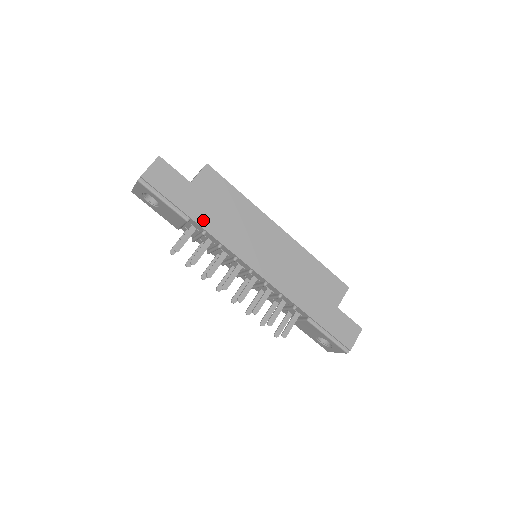
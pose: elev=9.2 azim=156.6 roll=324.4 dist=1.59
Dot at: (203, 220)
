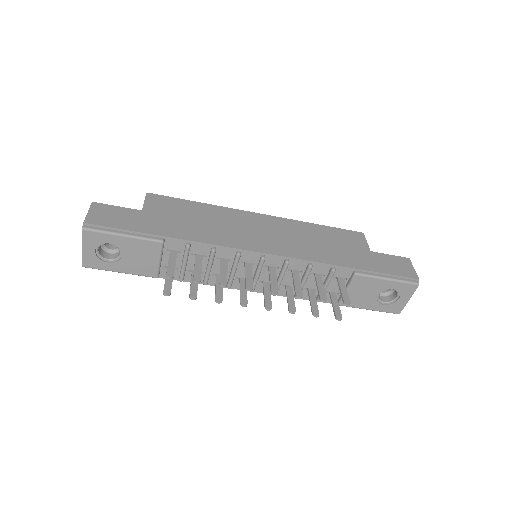
Dot at: (178, 234)
